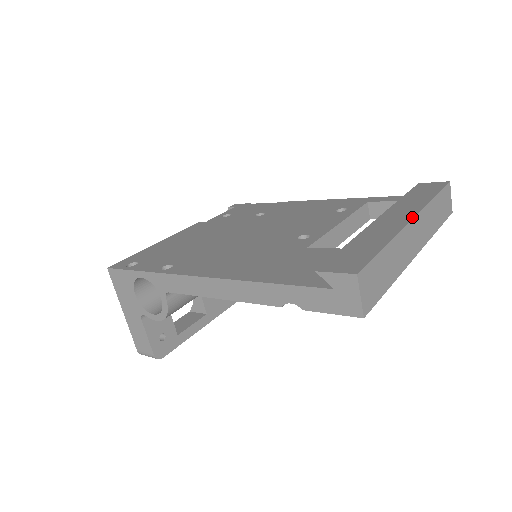
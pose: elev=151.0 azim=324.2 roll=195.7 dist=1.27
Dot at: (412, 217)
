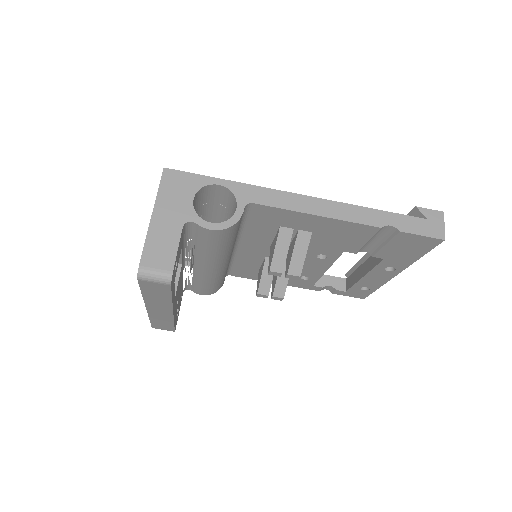
Dot at: occluded
